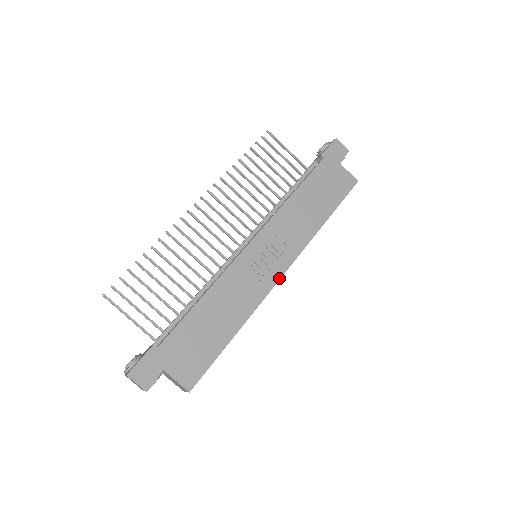
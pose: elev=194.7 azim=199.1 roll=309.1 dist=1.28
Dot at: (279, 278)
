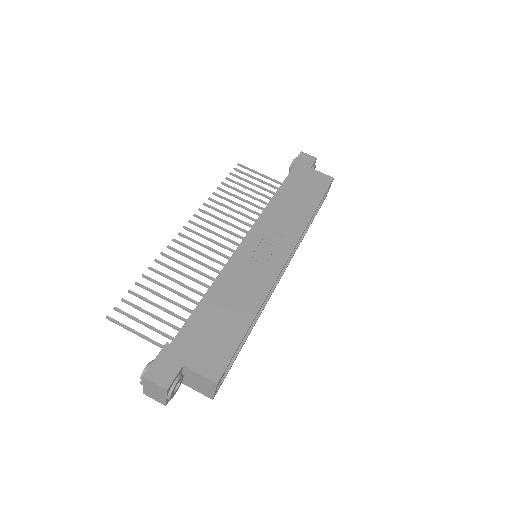
Dot at: (284, 264)
